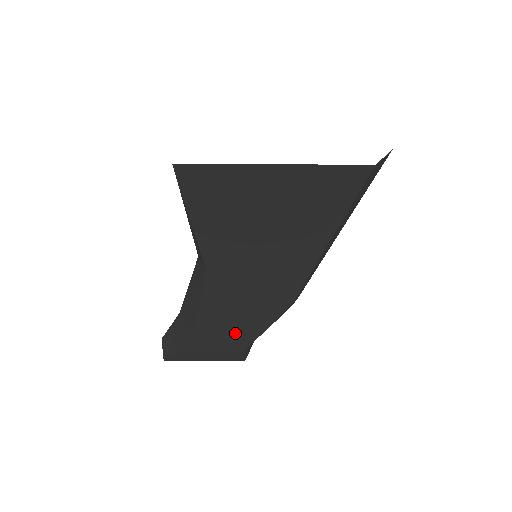
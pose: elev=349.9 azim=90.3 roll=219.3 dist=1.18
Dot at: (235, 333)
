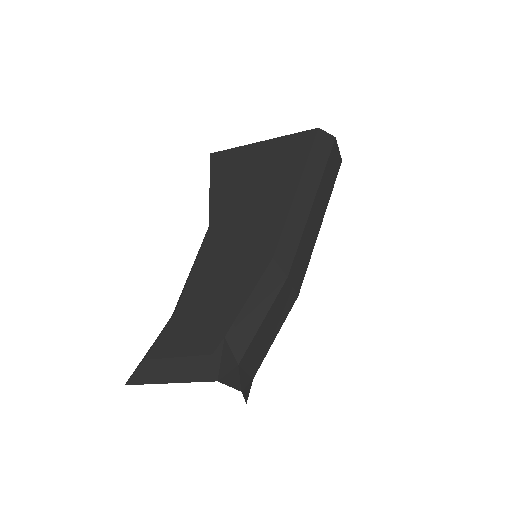
Dot at: (215, 309)
